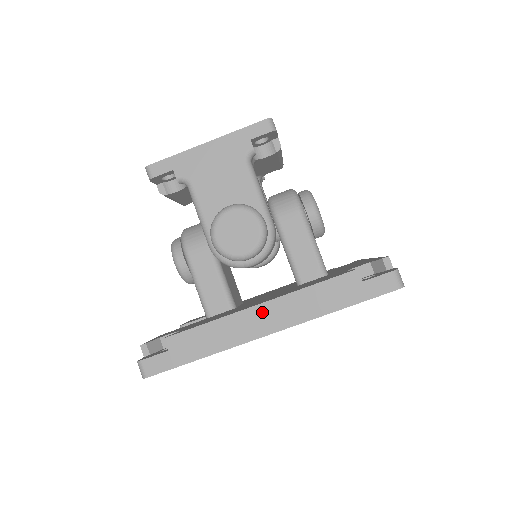
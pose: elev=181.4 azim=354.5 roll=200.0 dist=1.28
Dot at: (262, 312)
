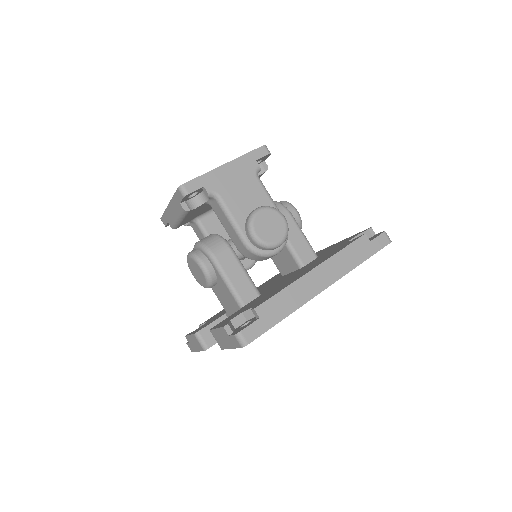
Dot at: (317, 274)
